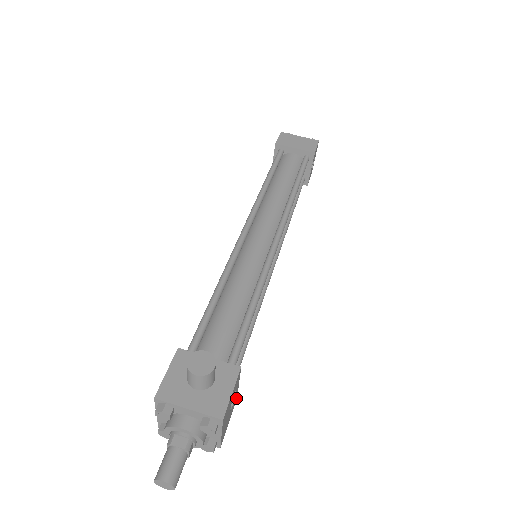
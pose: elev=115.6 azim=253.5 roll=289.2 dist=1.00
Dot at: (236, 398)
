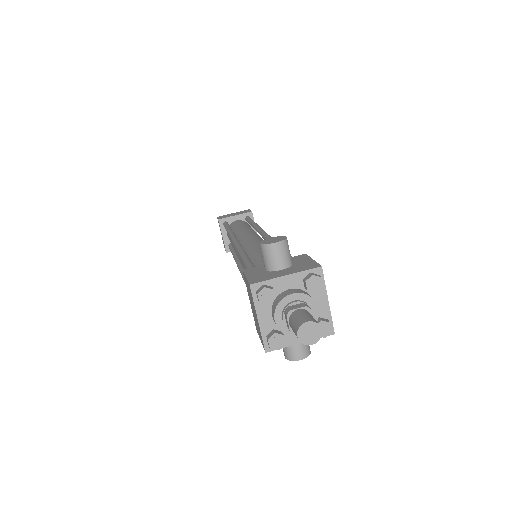
Dot at: occluded
